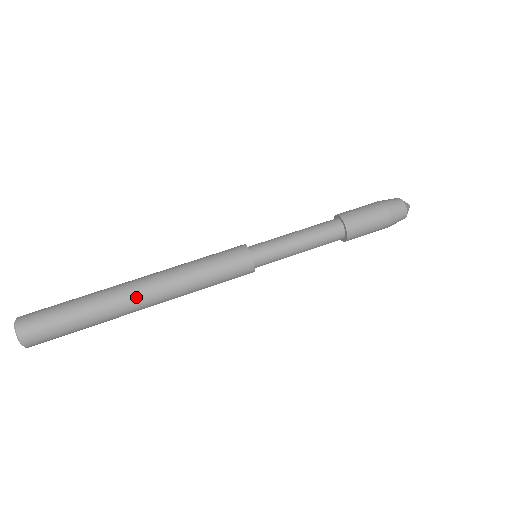
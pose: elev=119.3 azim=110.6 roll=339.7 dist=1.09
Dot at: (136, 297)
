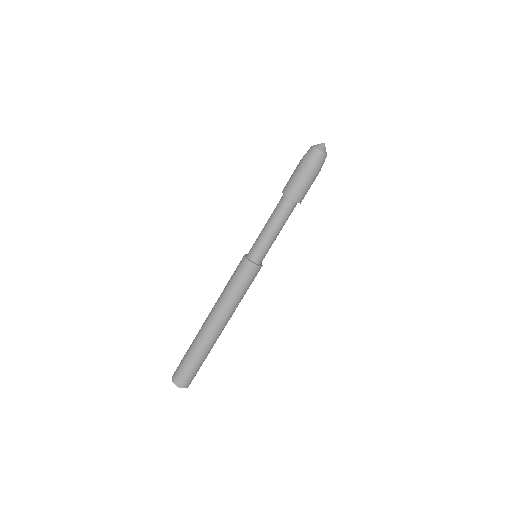
Dot at: (221, 332)
